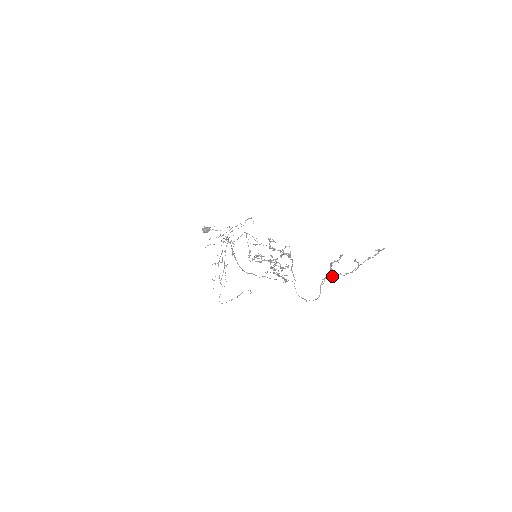
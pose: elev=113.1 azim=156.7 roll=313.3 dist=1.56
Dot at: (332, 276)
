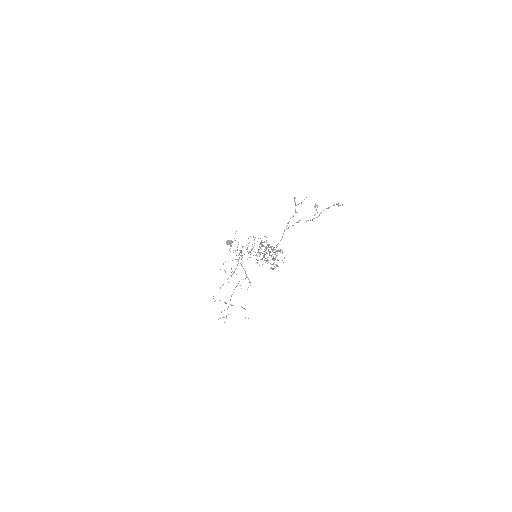
Dot at: (296, 222)
